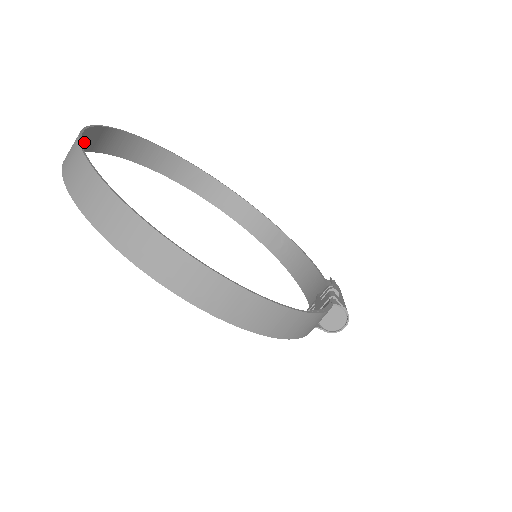
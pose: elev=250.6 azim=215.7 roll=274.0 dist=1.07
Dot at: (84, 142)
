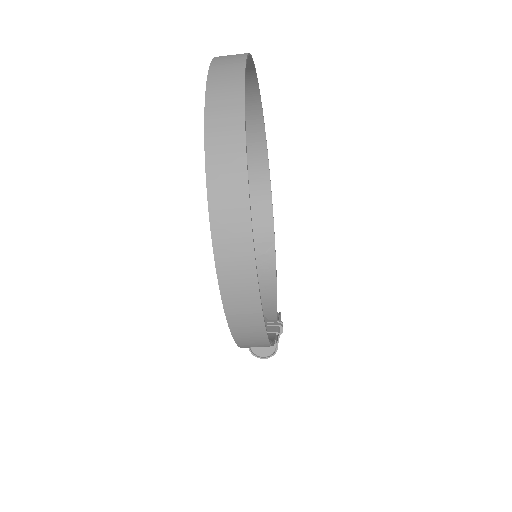
Dot at: occluded
